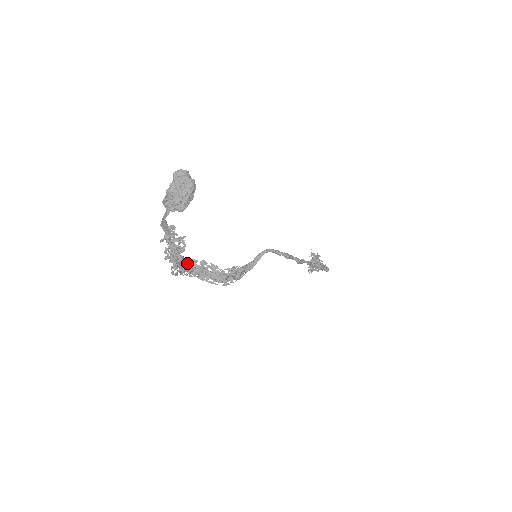
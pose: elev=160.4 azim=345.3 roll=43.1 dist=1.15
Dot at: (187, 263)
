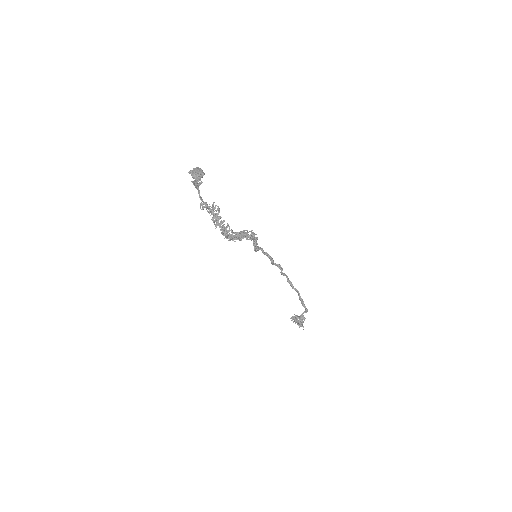
Dot at: (227, 230)
